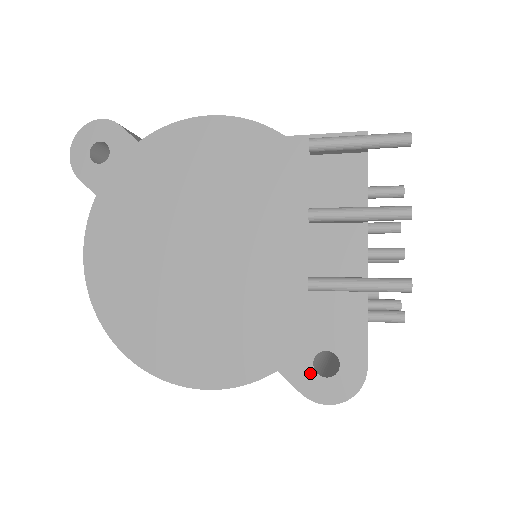
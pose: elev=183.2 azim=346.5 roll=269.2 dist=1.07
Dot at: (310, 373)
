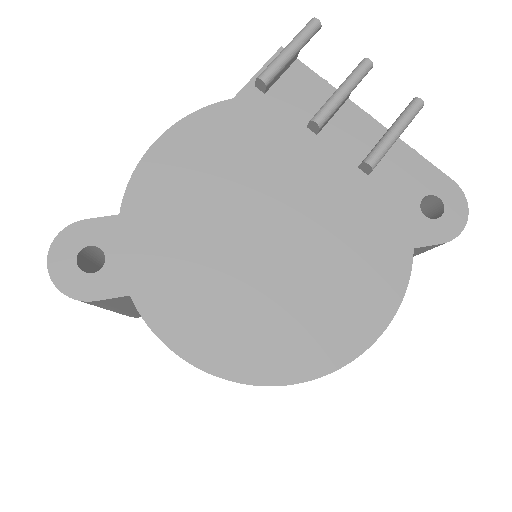
Dot at: (431, 224)
